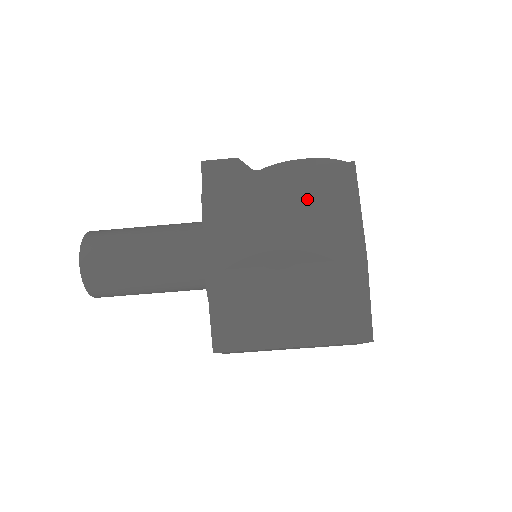
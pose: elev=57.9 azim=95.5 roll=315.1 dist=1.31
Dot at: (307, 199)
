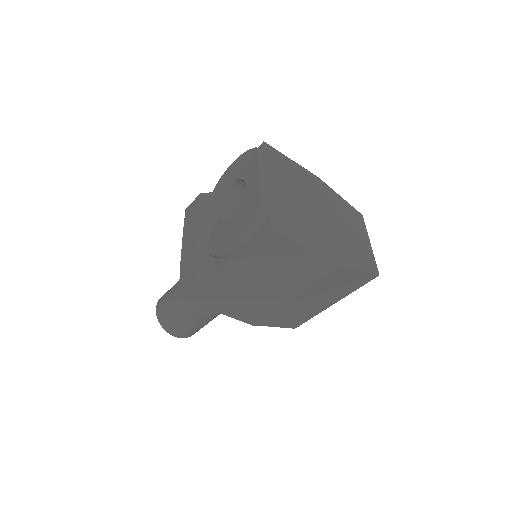
Dot at: (266, 268)
